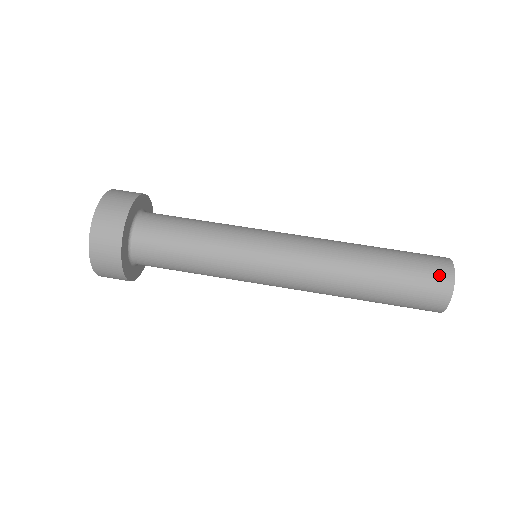
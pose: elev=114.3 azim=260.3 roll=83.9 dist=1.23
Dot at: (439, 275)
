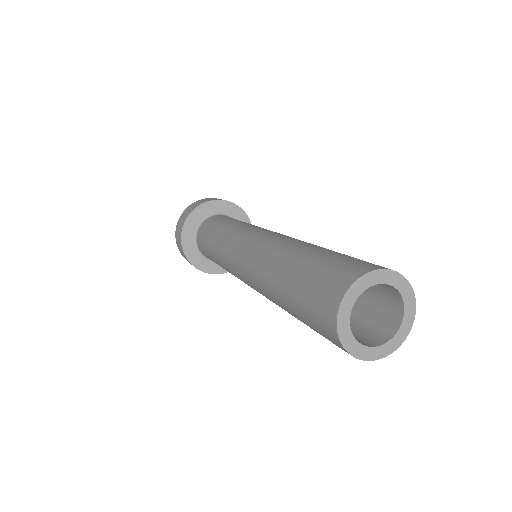
Dot at: (353, 267)
